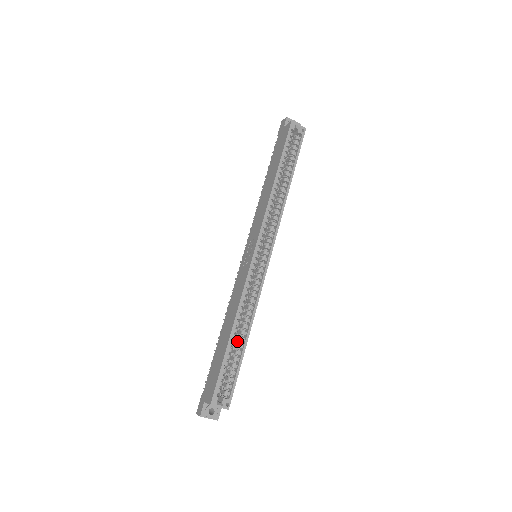
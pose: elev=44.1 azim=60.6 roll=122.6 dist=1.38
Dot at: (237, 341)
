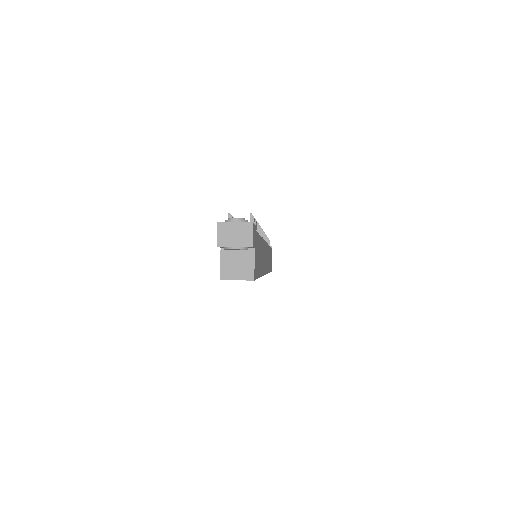
Dot at: occluded
